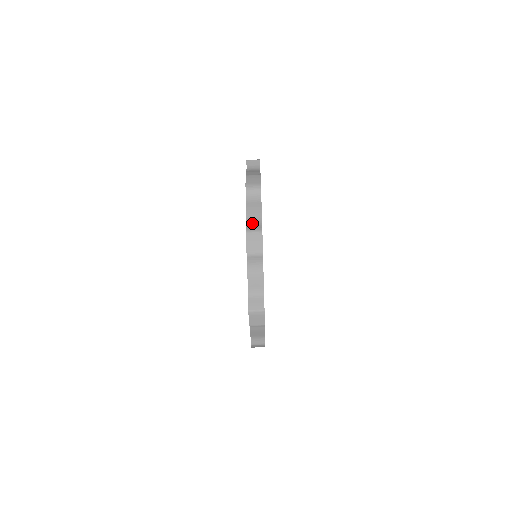
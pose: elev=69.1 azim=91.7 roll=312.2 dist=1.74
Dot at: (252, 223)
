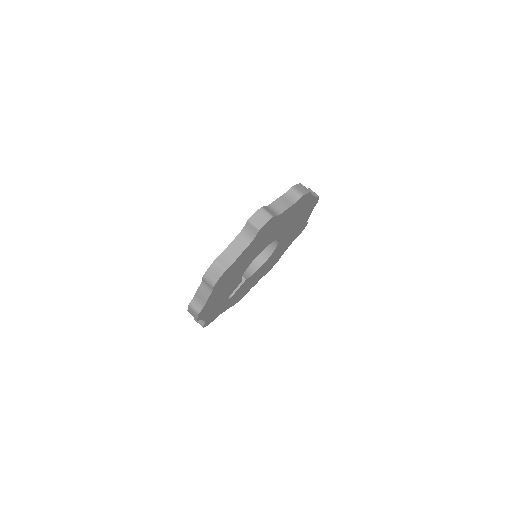
Dot at: occluded
